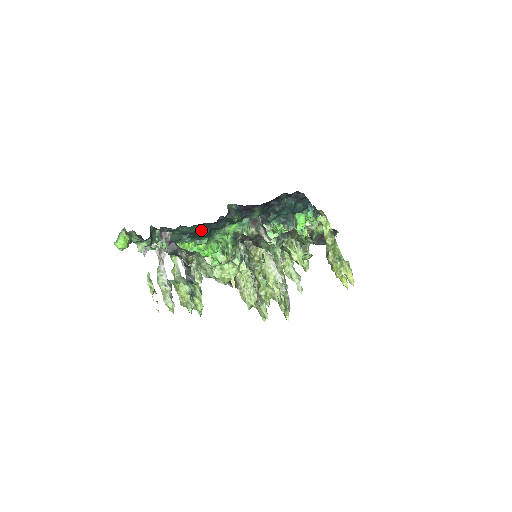
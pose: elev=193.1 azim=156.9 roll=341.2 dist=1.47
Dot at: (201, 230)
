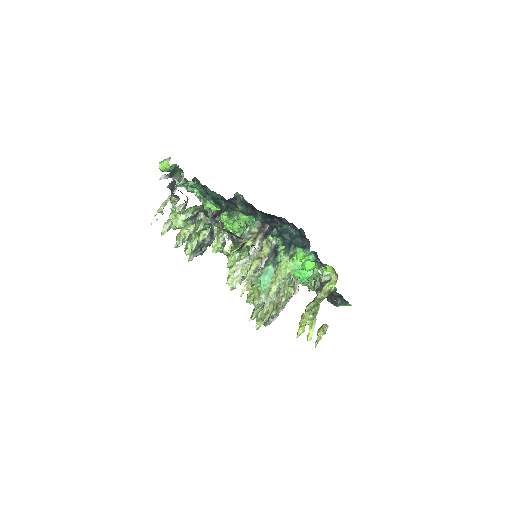
Dot at: (221, 201)
